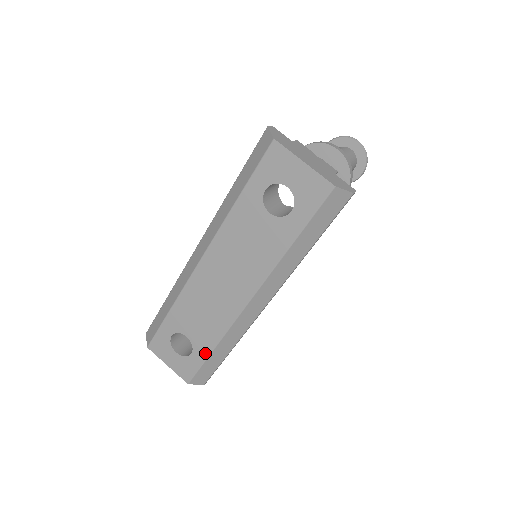
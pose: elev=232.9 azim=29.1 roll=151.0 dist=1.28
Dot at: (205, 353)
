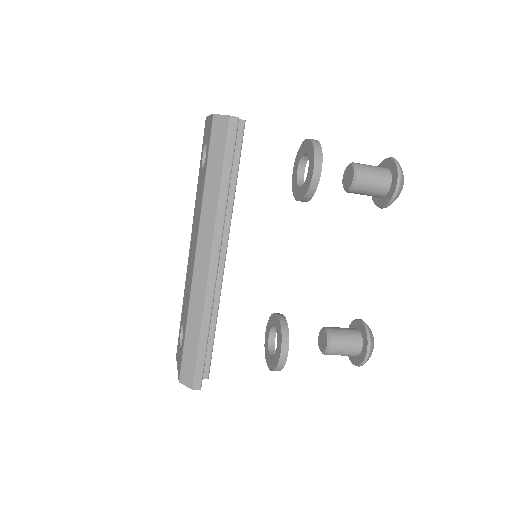
Dot at: (184, 335)
